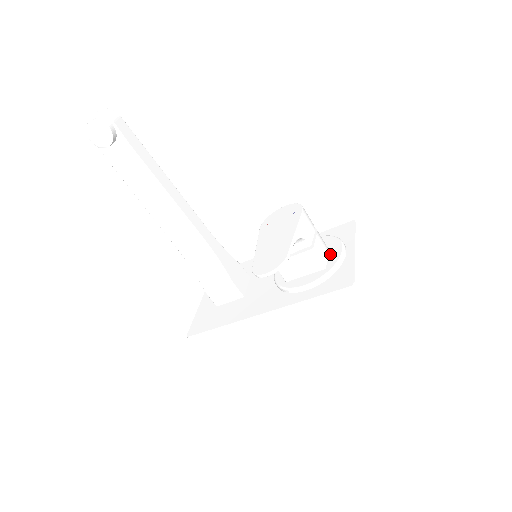
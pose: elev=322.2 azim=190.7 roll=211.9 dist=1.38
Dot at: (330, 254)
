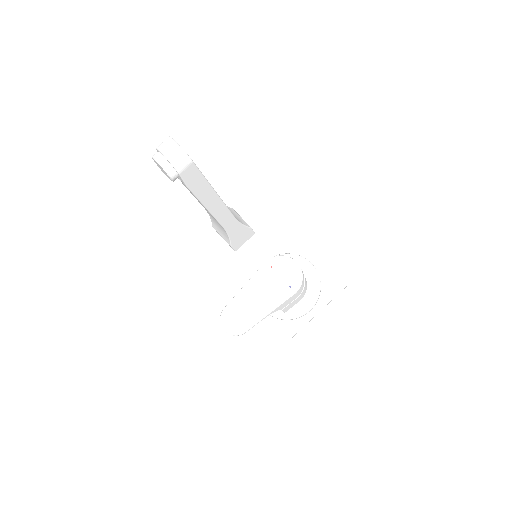
Dot at: (299, 303)
